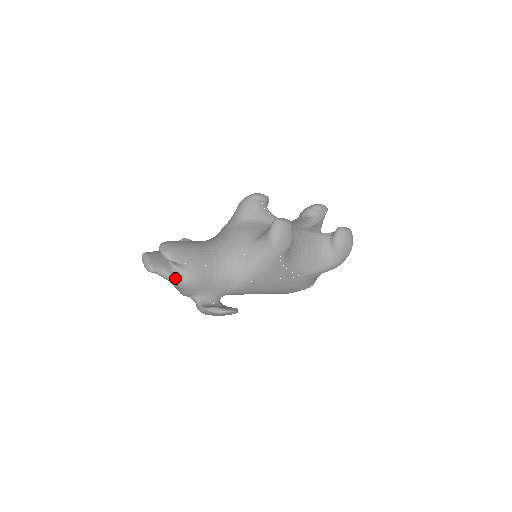
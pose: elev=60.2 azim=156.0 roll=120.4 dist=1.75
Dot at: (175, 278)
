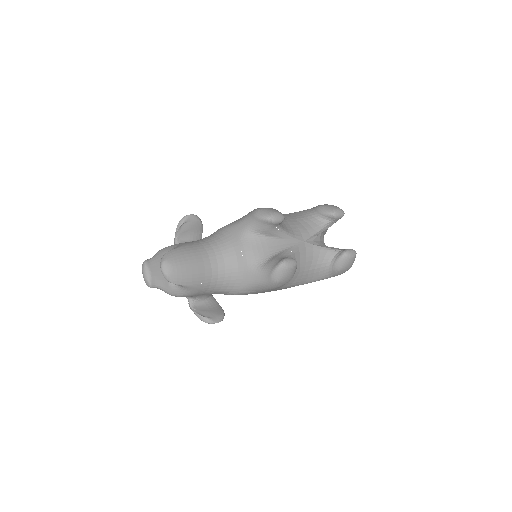
Dot at: (171, 293)
